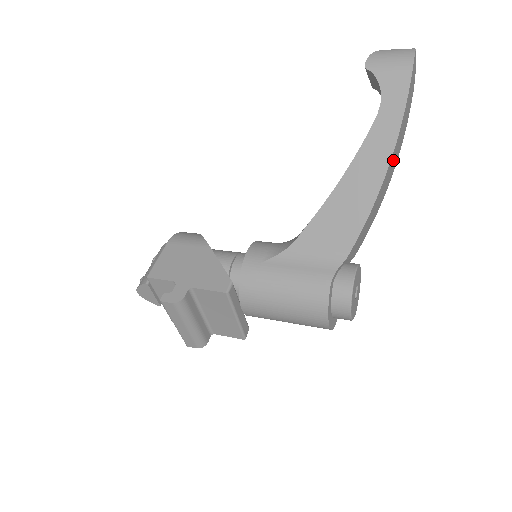
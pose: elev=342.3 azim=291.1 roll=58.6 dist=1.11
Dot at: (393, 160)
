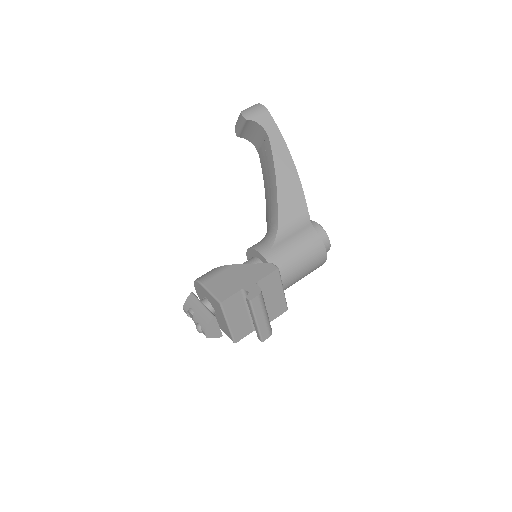
Dot at: occluded
